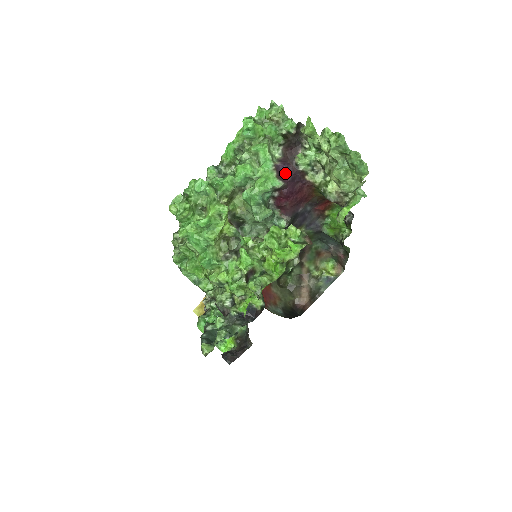
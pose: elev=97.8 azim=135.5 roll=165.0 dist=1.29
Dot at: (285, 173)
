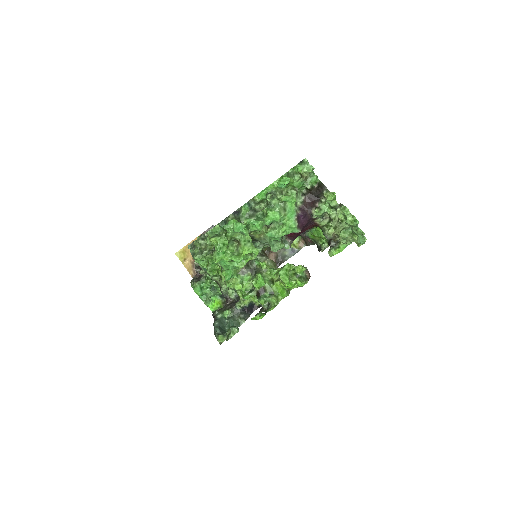
Dot at: (302, 220)
